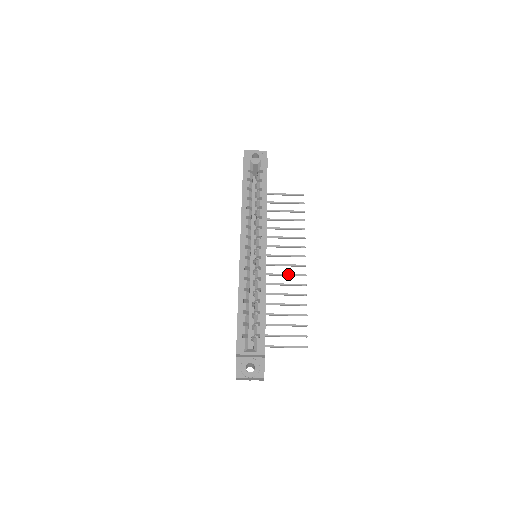
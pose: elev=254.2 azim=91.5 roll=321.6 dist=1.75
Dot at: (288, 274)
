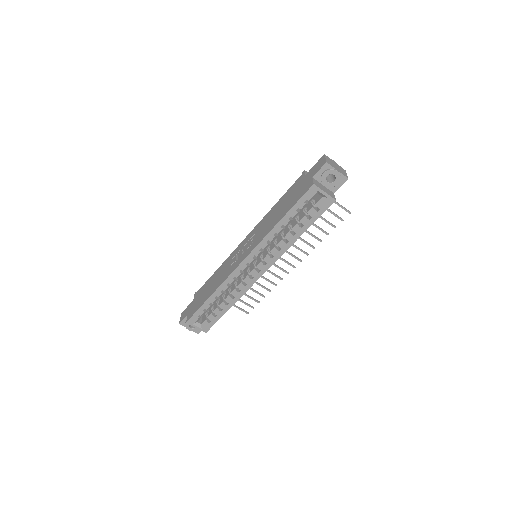
Dot at: (276, 265)
